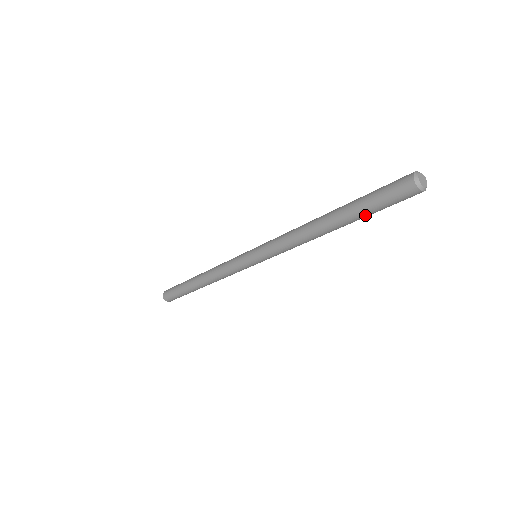
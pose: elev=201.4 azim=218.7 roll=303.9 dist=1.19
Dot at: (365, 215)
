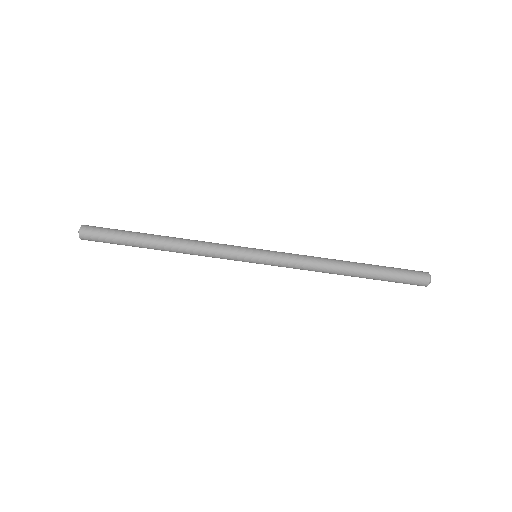
Dot at: (385, 272)
